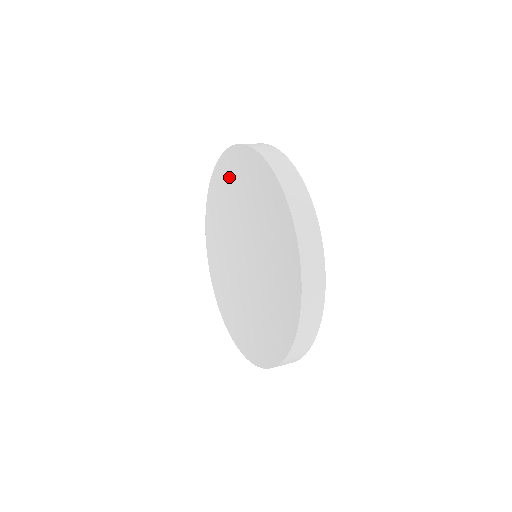
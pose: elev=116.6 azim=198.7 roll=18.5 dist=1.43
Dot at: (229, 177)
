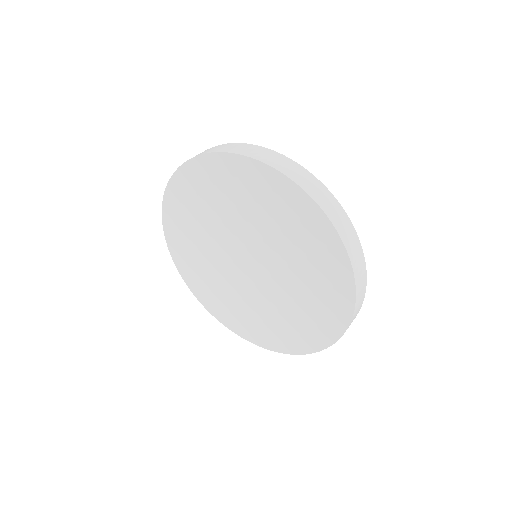
Dot at: (182, 226)
